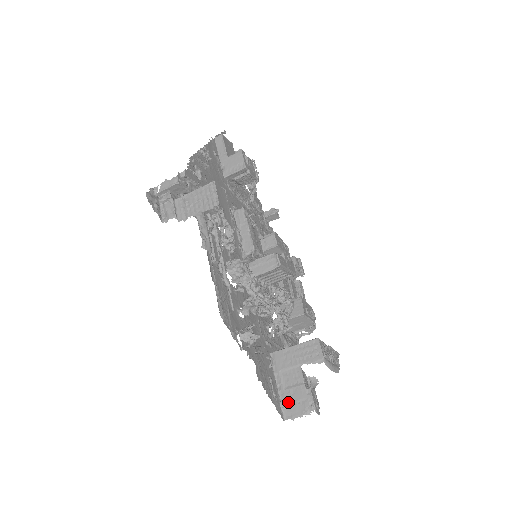
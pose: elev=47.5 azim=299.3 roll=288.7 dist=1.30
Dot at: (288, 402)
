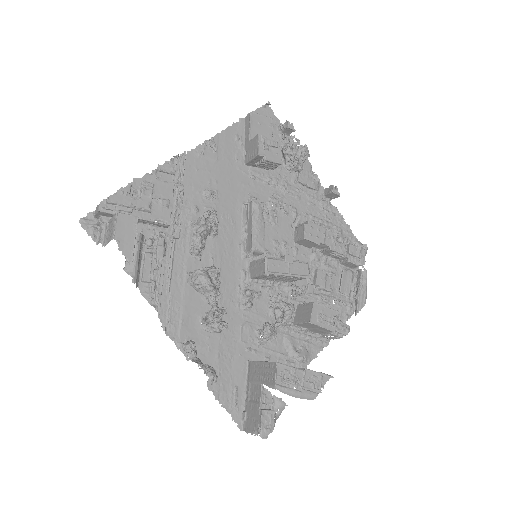
Dot at: (248, 415)
